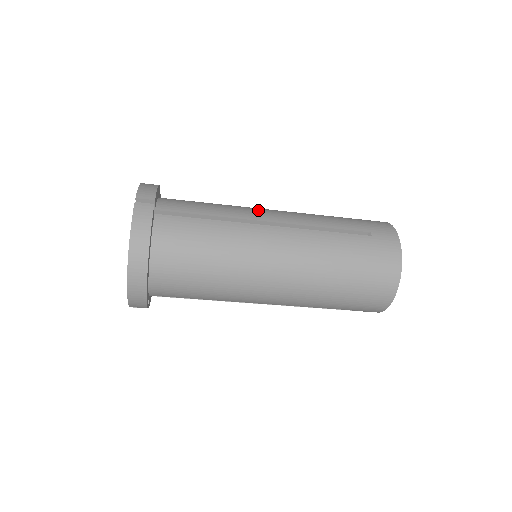
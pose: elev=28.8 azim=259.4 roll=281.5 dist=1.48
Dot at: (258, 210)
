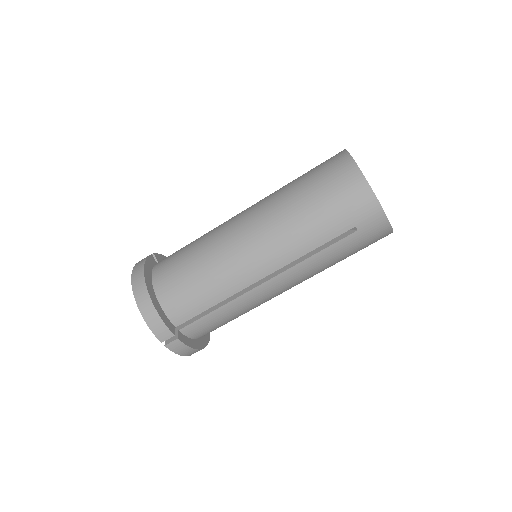
Dot at: occluded
